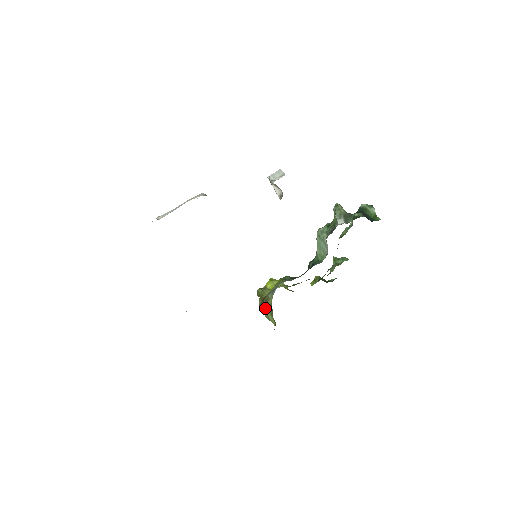
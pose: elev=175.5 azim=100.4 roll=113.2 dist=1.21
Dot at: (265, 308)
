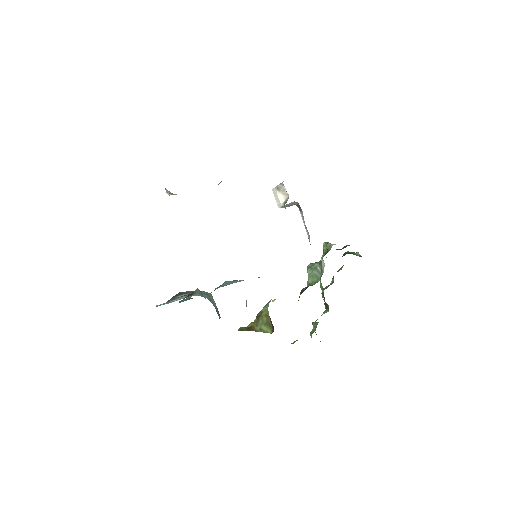
Dot at: (257, 323)
